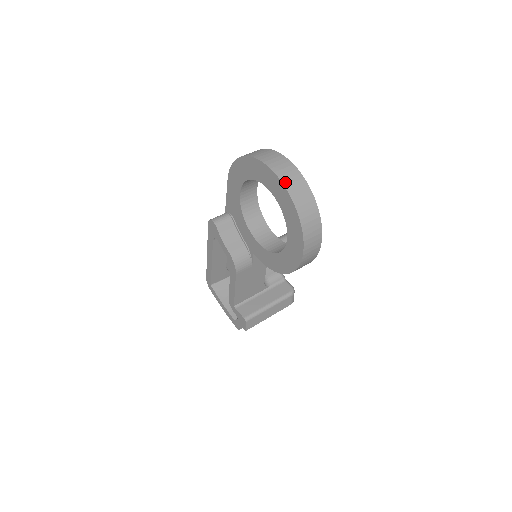
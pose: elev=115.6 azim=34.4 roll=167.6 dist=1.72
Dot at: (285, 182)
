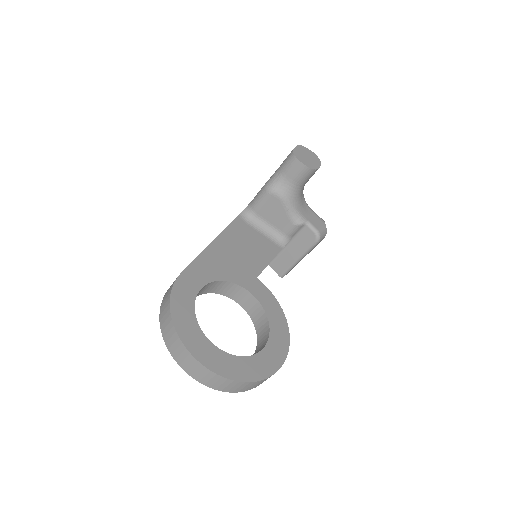
Dot at: (208, 385)
